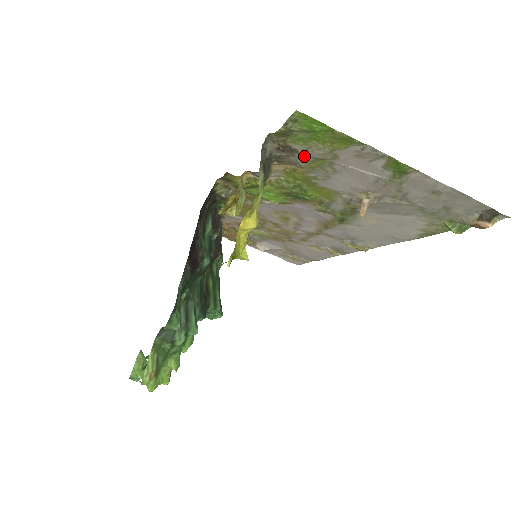
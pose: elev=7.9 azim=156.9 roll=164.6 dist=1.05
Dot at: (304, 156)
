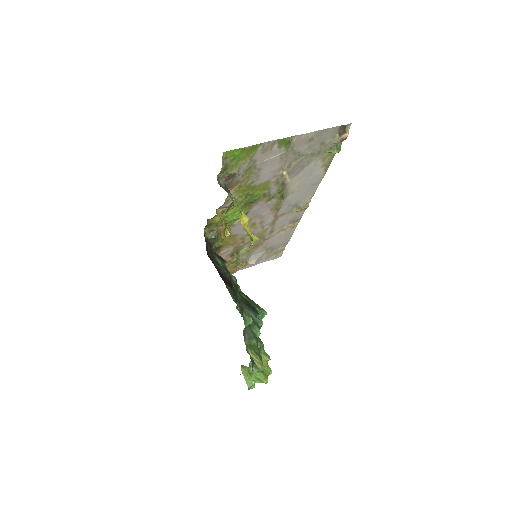
Dot at: (240, 174)
